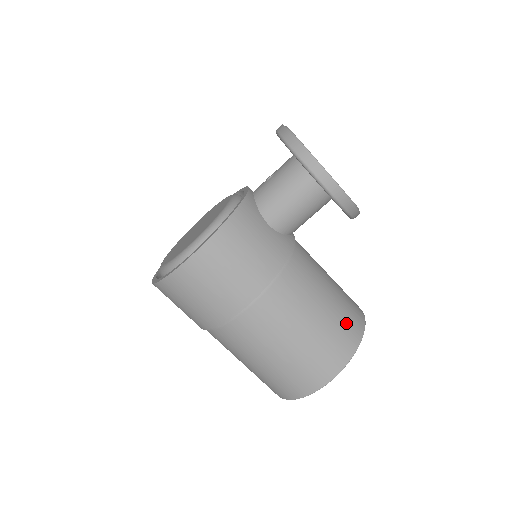
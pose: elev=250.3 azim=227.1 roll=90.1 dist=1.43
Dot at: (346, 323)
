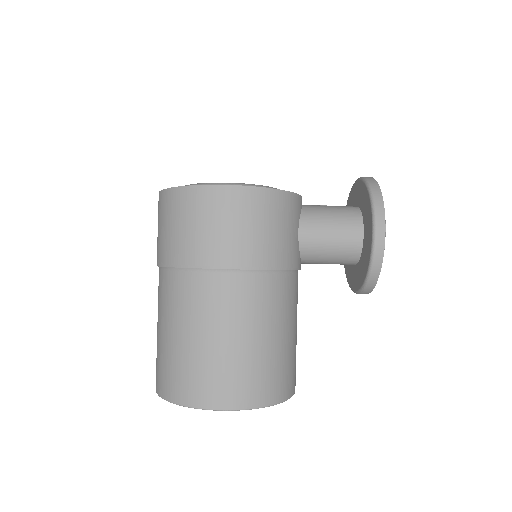
Dot at: (286, 372)
